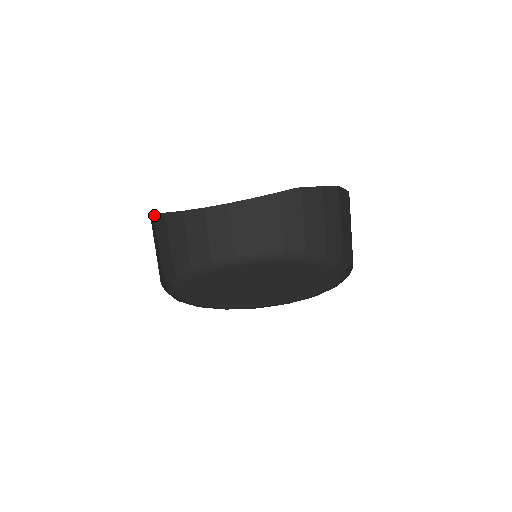
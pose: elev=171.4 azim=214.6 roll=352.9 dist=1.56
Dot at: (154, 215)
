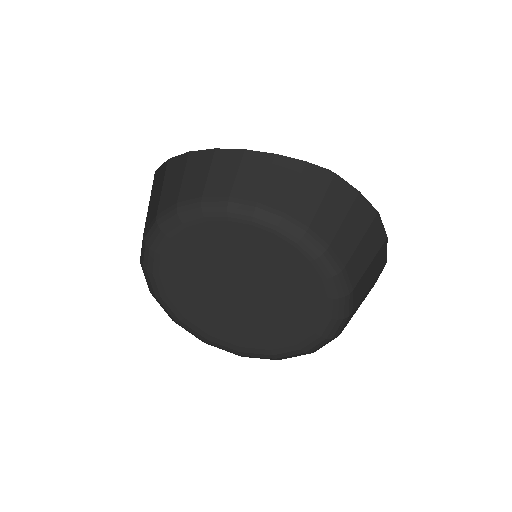
Dot at: (155, 173)
